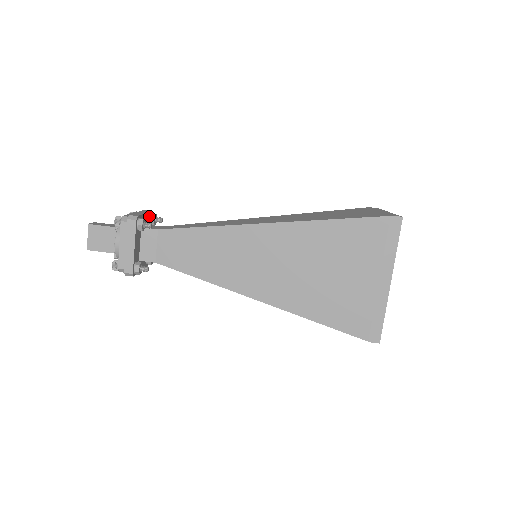
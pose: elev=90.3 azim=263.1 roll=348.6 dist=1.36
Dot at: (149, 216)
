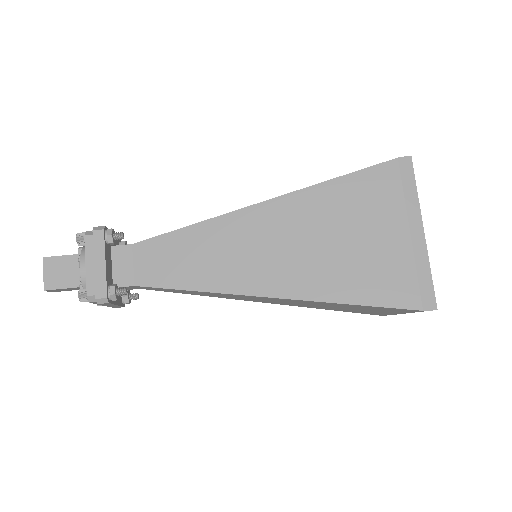
Dot at: (118, 243)
